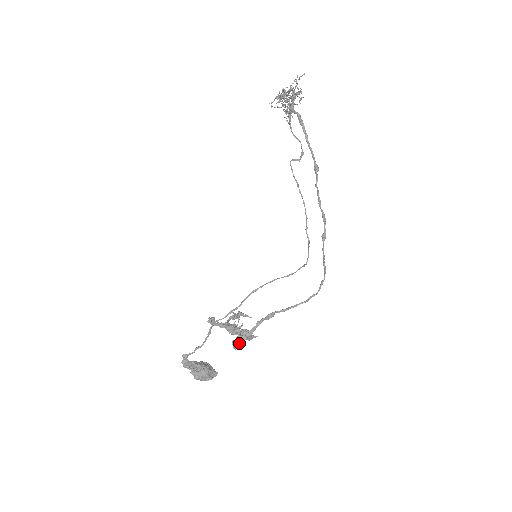
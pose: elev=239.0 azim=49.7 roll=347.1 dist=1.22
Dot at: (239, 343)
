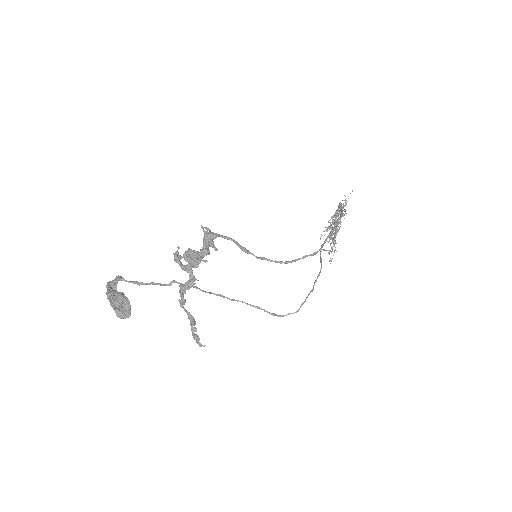
Dot at: (193, 253)
